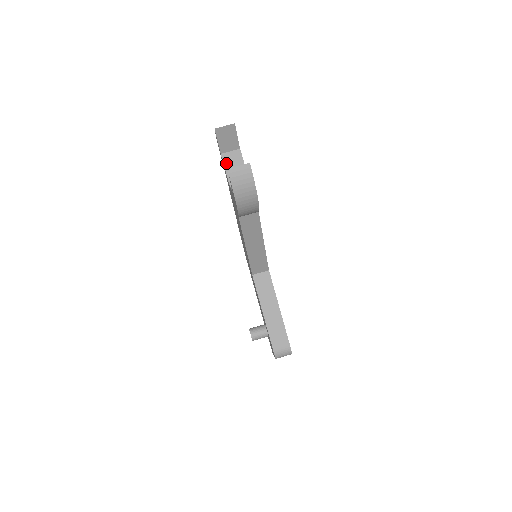
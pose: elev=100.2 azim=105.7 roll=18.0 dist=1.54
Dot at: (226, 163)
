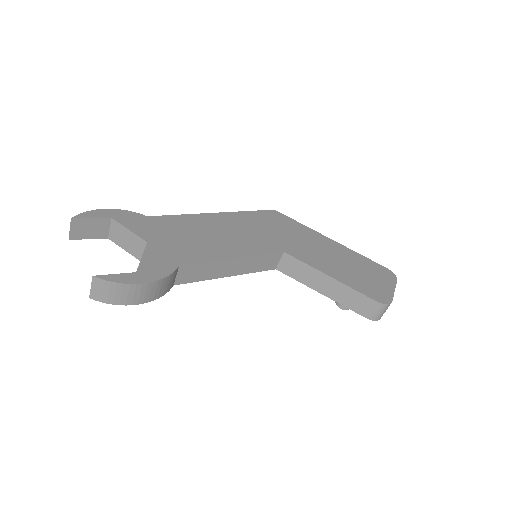
Dot at: (118, 243)
